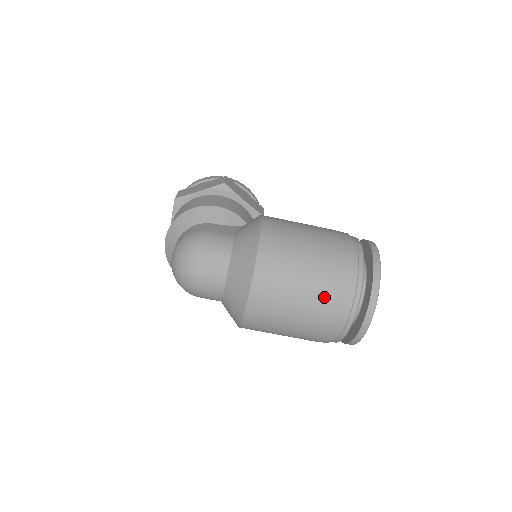
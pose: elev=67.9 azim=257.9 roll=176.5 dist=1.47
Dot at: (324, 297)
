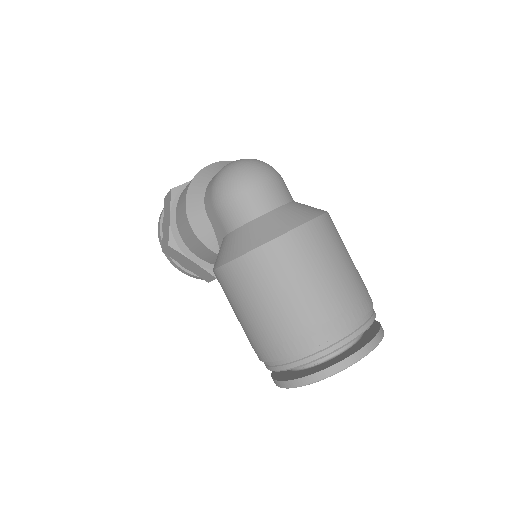
Dot at: (353, 291)
